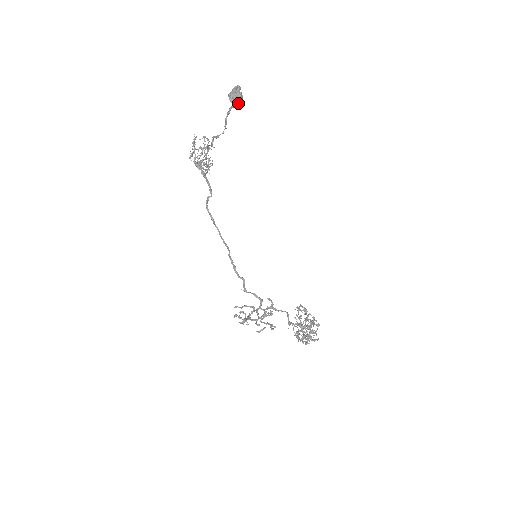
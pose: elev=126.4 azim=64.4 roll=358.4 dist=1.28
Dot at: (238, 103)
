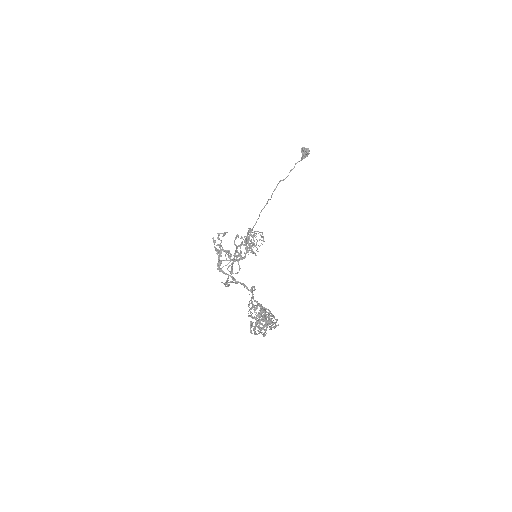
Dot at: (305, 150)
